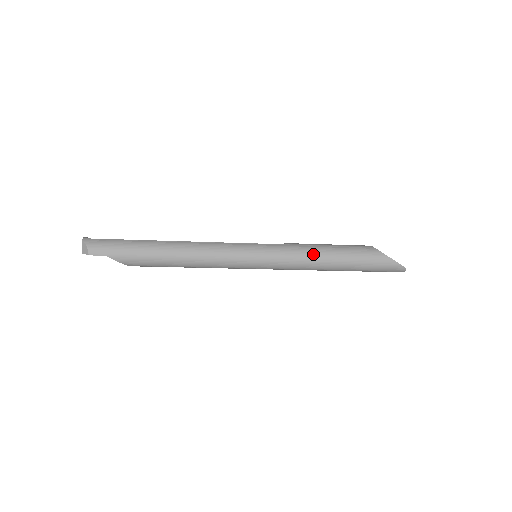
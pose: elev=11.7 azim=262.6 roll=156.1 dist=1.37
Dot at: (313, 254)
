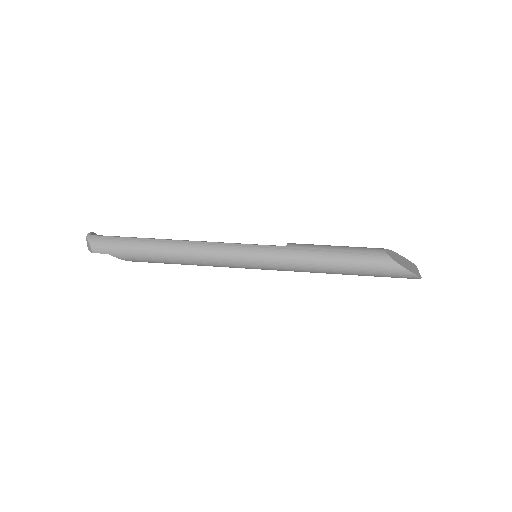
Dot at: (314, 259)
